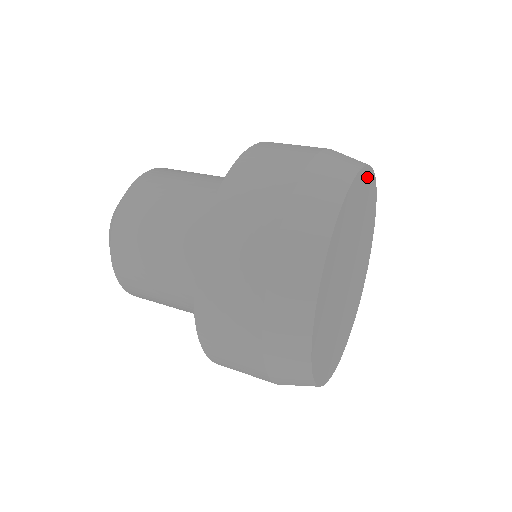
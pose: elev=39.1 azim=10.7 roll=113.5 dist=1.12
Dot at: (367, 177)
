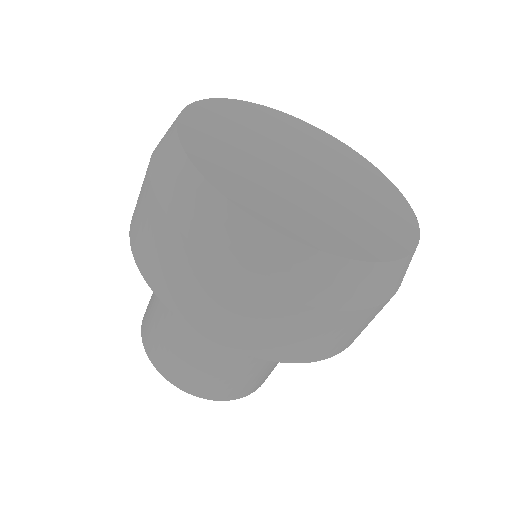
Dot at: (212, 107)
